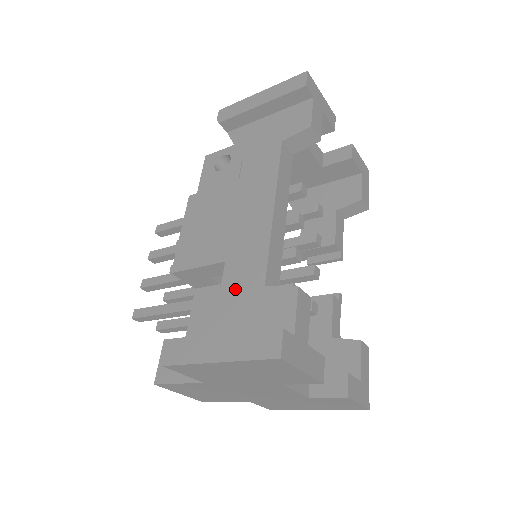
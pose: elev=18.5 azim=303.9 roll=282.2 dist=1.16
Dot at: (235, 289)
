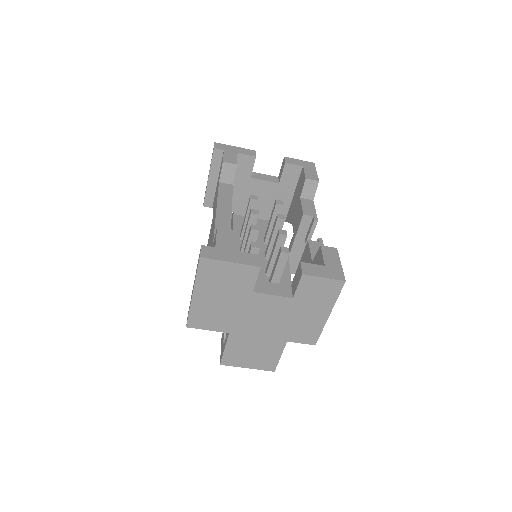
Dot at: occluded
